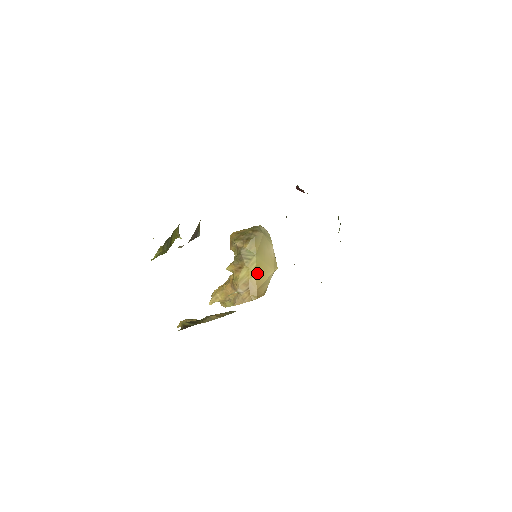
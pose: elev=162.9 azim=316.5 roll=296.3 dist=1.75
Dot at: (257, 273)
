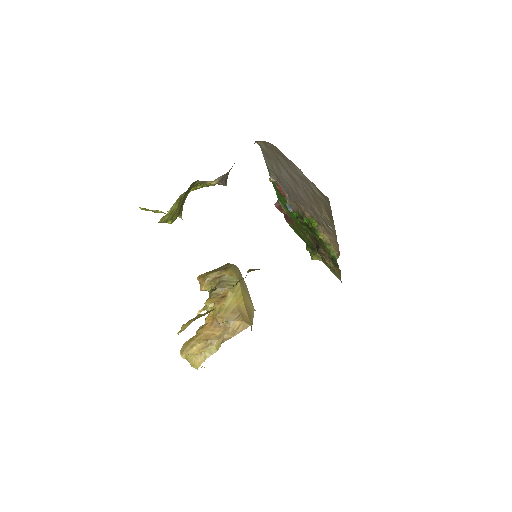
Dot at: (244, 301)
